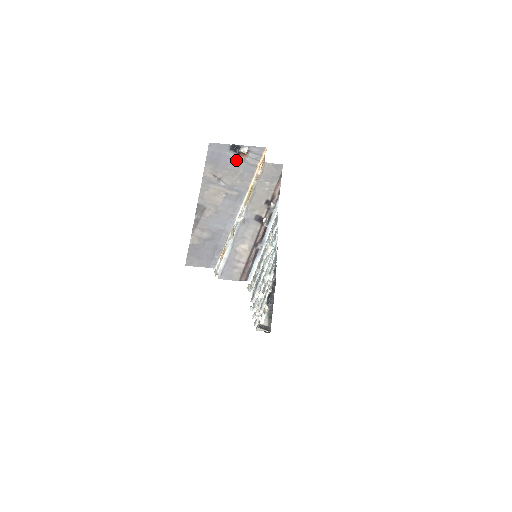
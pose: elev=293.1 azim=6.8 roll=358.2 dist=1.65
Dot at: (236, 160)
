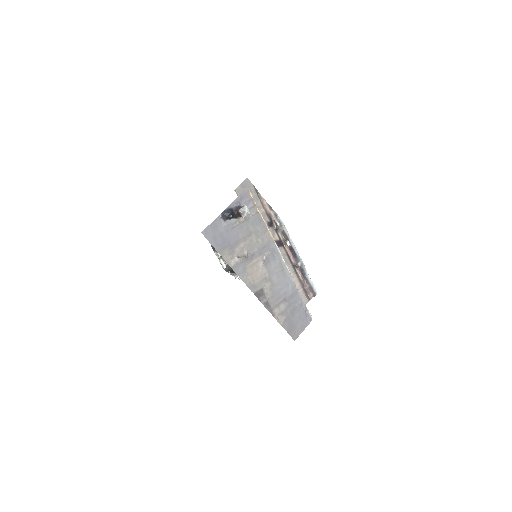
Dot at: (239, 225)
